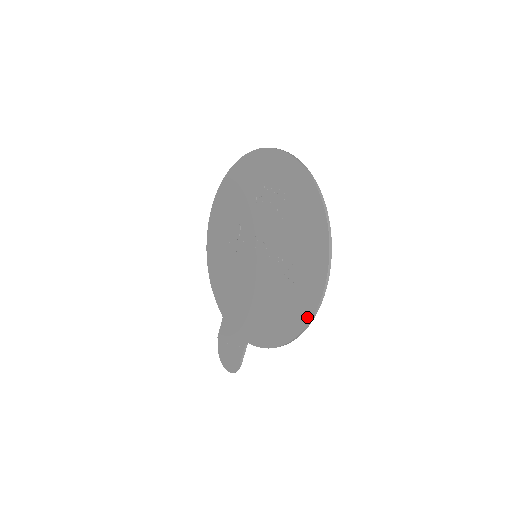
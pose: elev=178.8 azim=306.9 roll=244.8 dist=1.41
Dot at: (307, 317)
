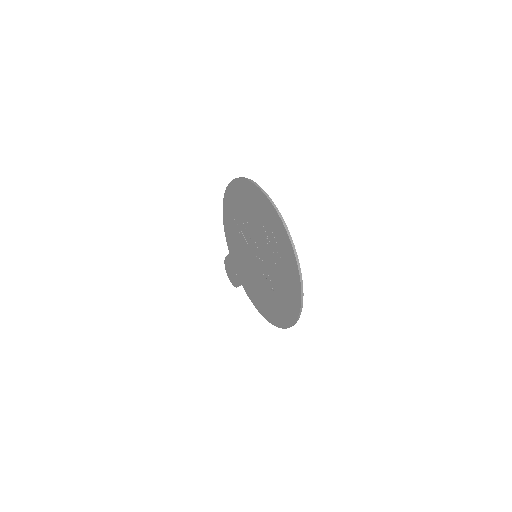
Dot at: (277, 324)
